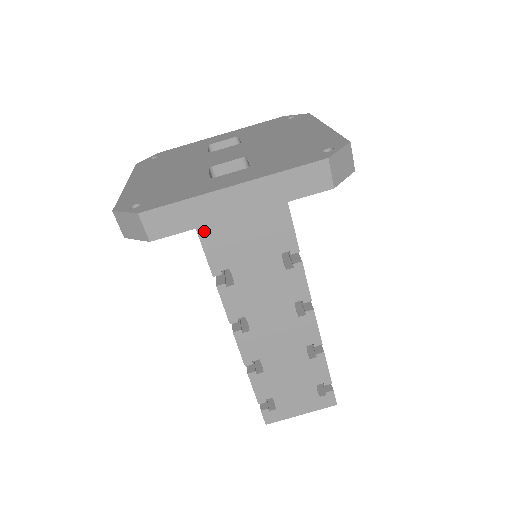
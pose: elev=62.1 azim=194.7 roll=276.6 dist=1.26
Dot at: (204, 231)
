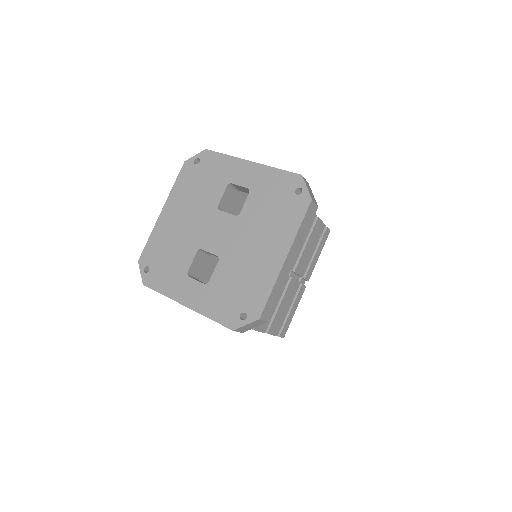
Dot at: occluded
